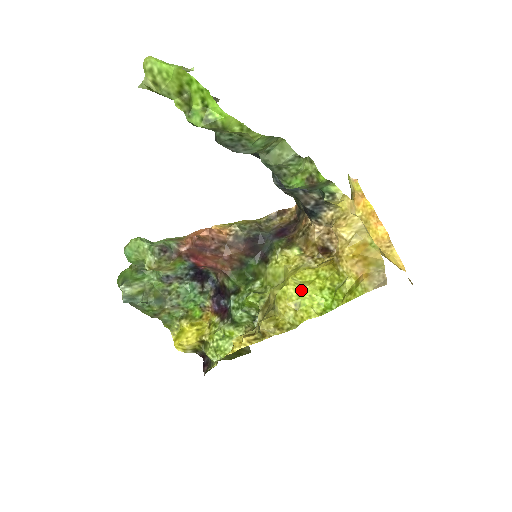
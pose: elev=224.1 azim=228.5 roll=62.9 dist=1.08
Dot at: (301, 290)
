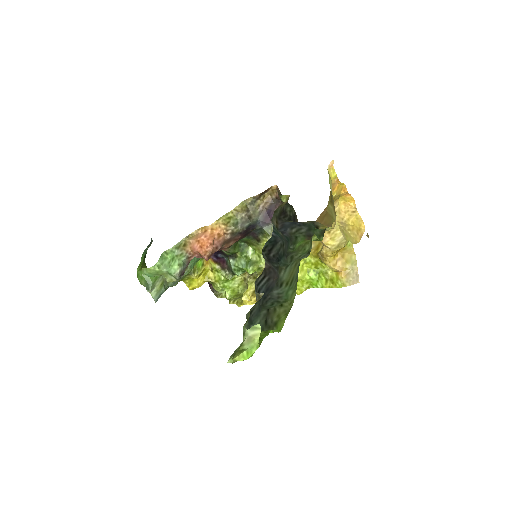
Dot at: occluded
